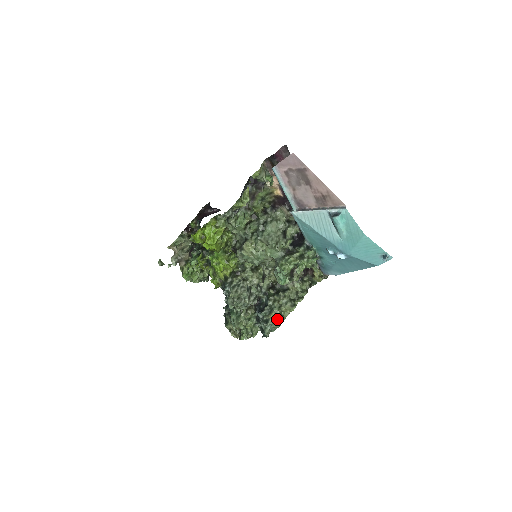
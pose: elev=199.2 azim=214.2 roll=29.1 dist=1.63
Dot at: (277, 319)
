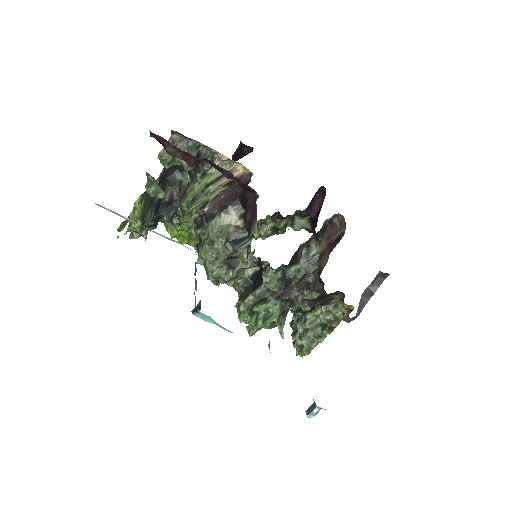
Dot at: (303, 345)
